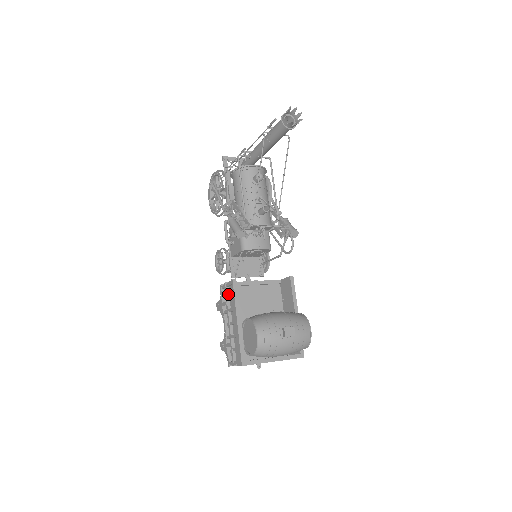
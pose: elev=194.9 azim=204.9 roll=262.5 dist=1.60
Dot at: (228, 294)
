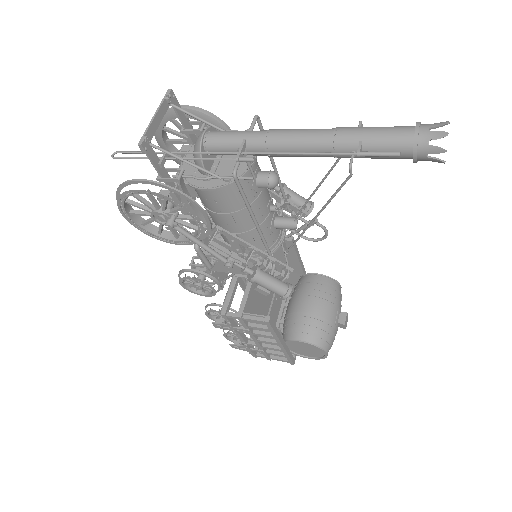
Dot at: (247, 322)
